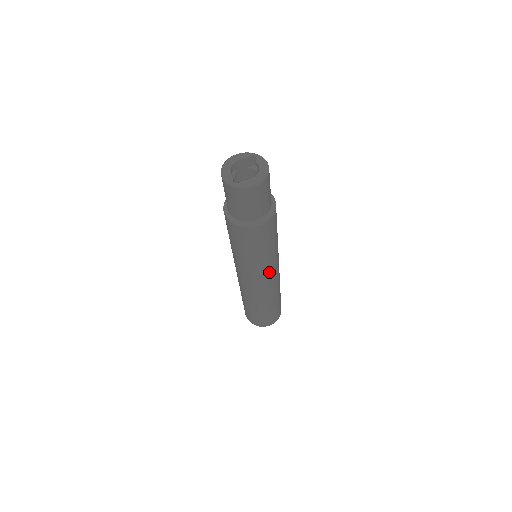
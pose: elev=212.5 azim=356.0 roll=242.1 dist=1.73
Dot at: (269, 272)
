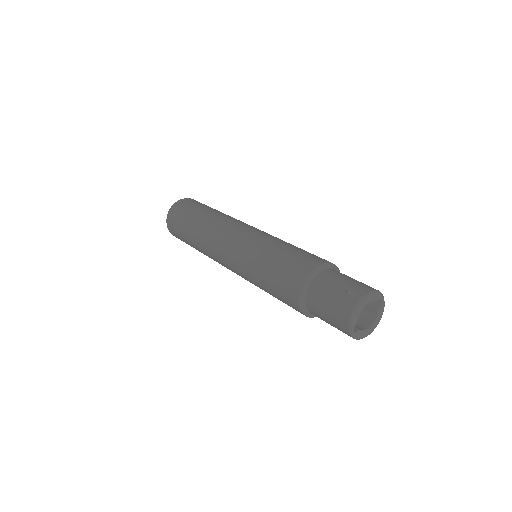
Dot at: occluded
